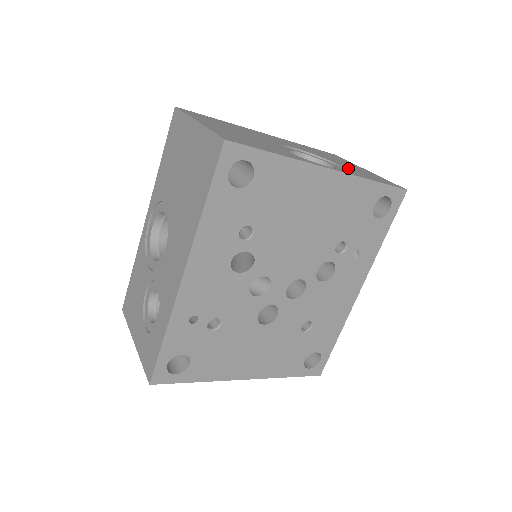
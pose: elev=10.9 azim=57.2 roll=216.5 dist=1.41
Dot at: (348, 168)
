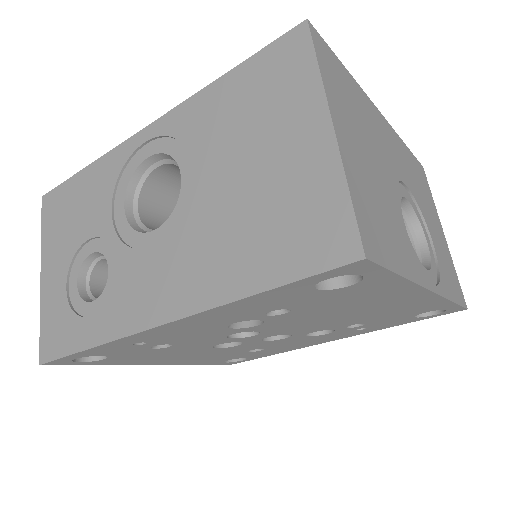
Dot at: (438, 253)
